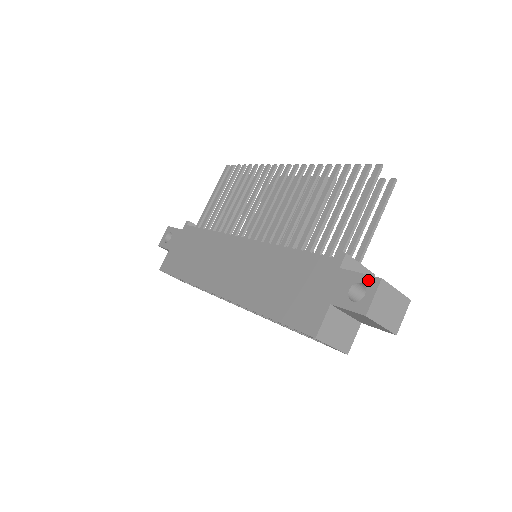
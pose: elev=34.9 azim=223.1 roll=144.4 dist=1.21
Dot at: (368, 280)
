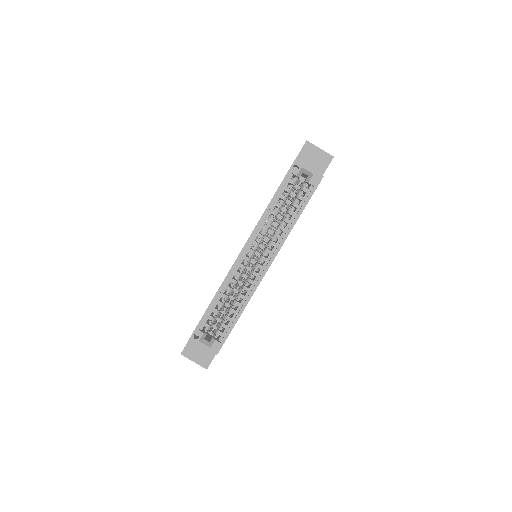
Dot at: occluded
